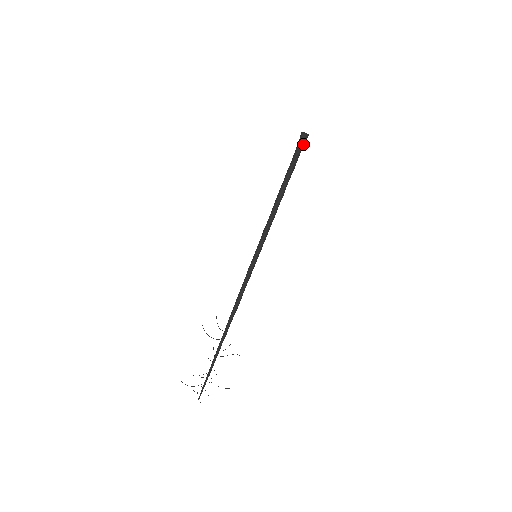
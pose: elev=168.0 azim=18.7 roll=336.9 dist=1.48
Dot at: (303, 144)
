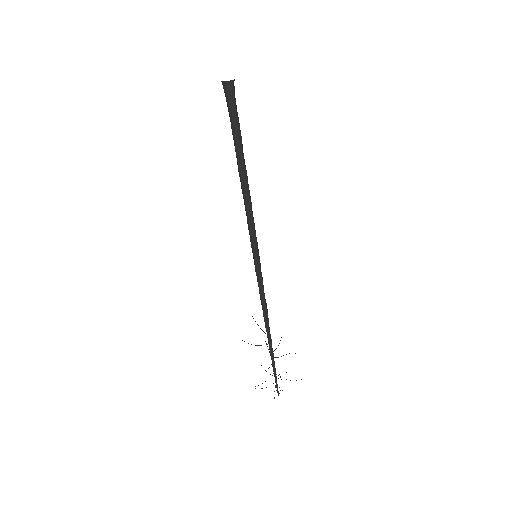
Dot at: (233, 98)
